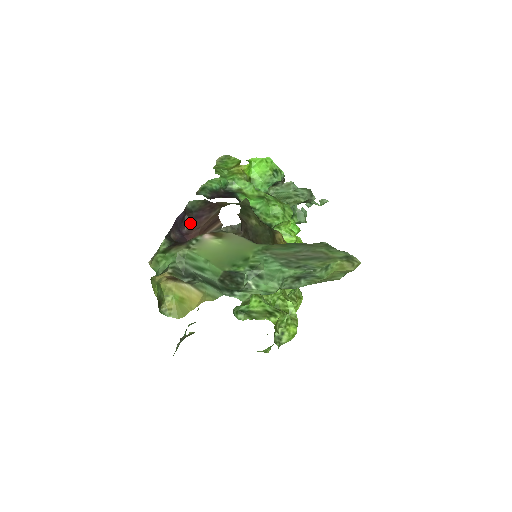
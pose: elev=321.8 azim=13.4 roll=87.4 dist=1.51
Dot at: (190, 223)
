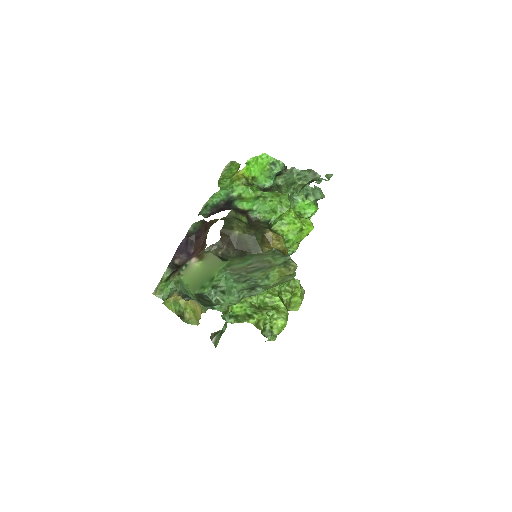
Dot at: (194, 244)
